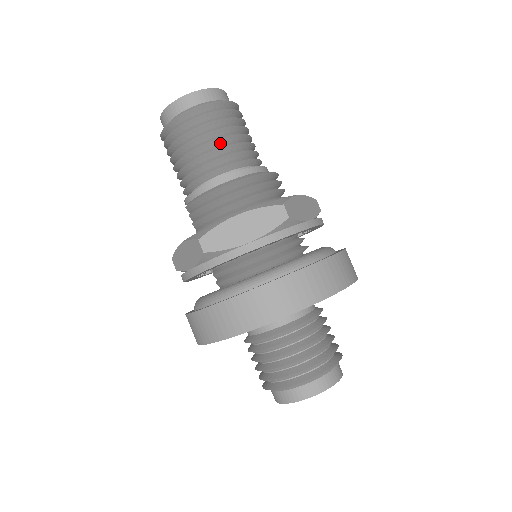
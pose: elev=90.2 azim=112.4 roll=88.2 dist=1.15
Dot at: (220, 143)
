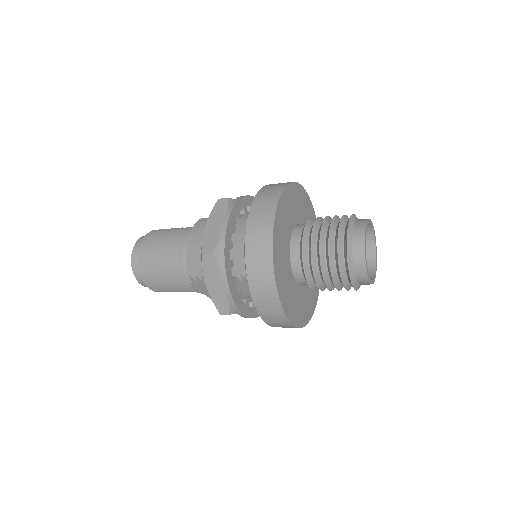
Dot at: occluded
